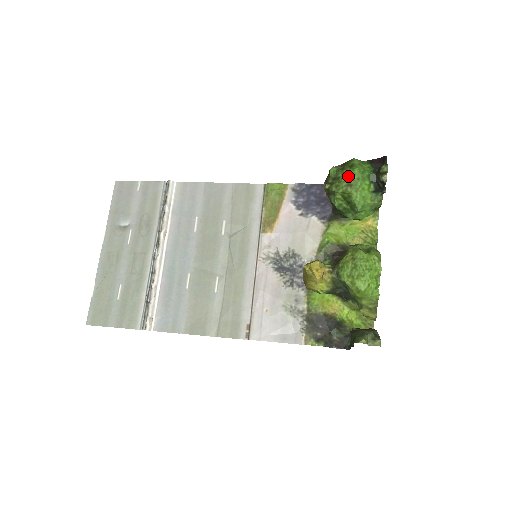
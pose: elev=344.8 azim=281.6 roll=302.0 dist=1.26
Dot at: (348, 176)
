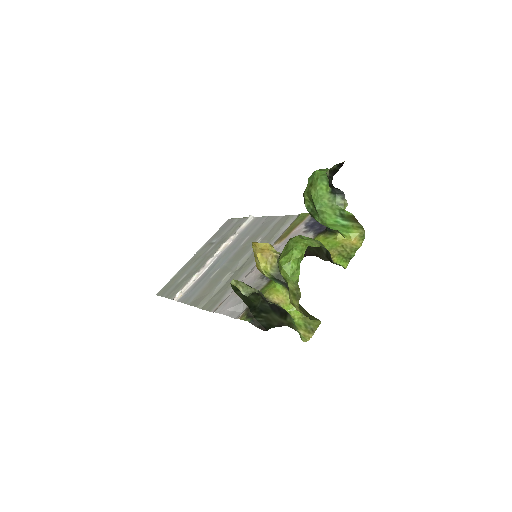
Dot at: (312, 178)
